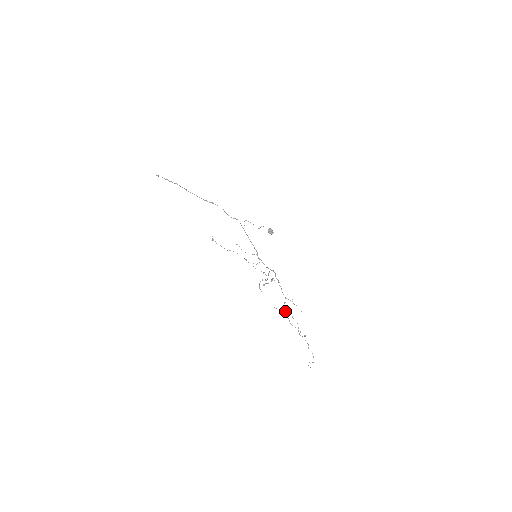
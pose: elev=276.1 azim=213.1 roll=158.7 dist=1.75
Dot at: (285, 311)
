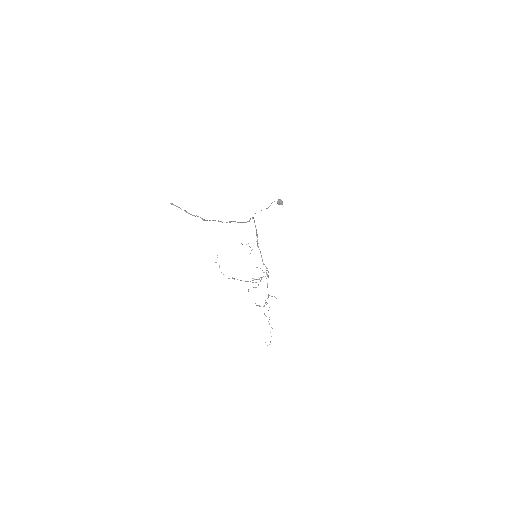
Dot at: (264, 306)
